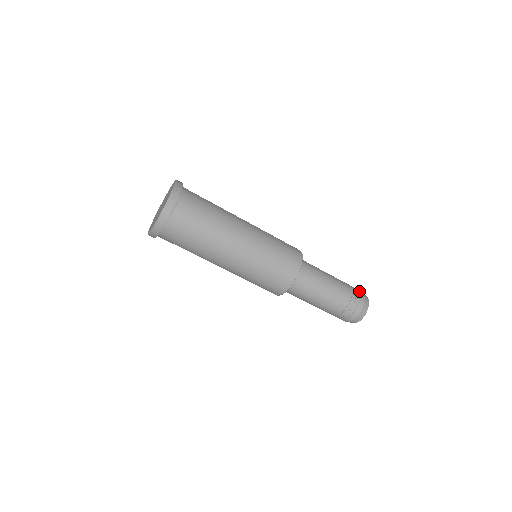
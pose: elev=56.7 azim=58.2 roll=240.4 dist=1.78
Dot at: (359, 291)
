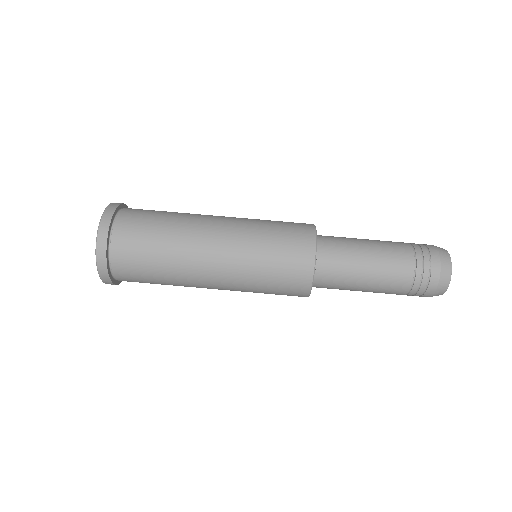
Dot at: (430, 250)
